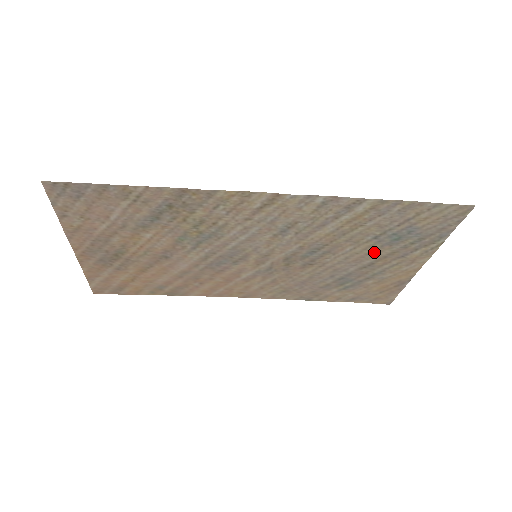
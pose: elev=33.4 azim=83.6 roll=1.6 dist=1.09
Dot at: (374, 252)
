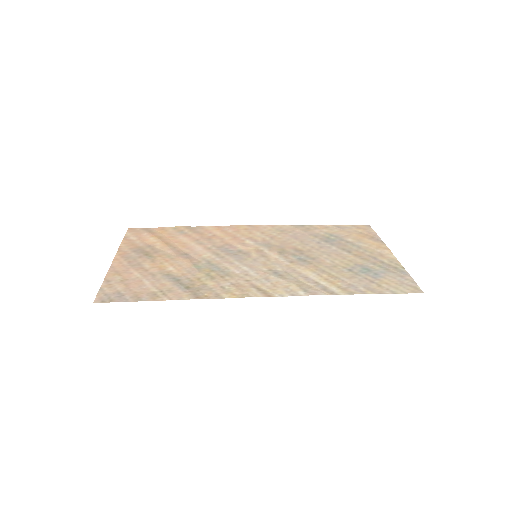
Dot at: (350, 260)
